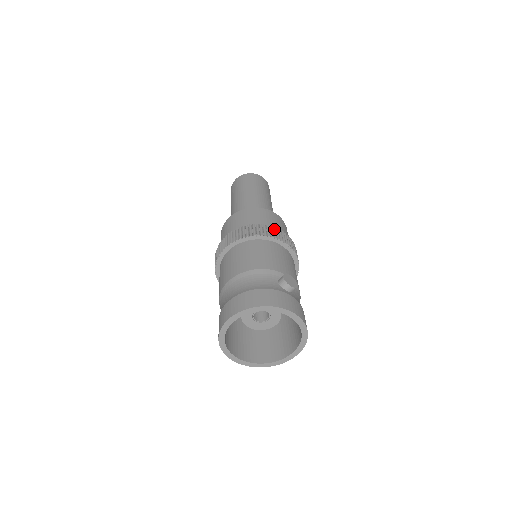
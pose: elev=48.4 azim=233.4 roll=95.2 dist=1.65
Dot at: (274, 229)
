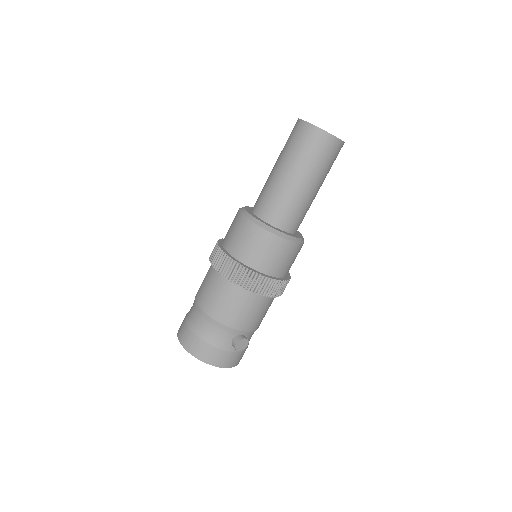
Dot at: (267, 282)
